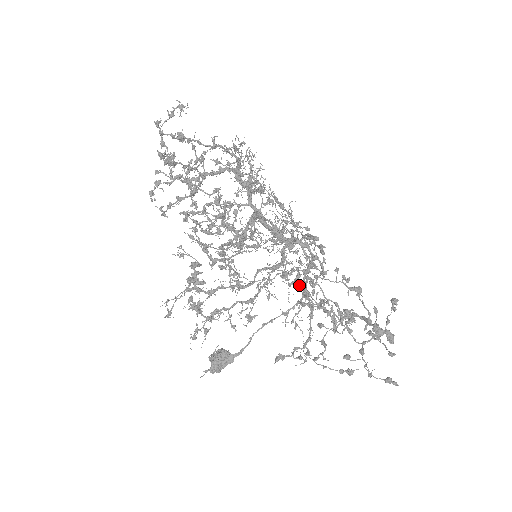
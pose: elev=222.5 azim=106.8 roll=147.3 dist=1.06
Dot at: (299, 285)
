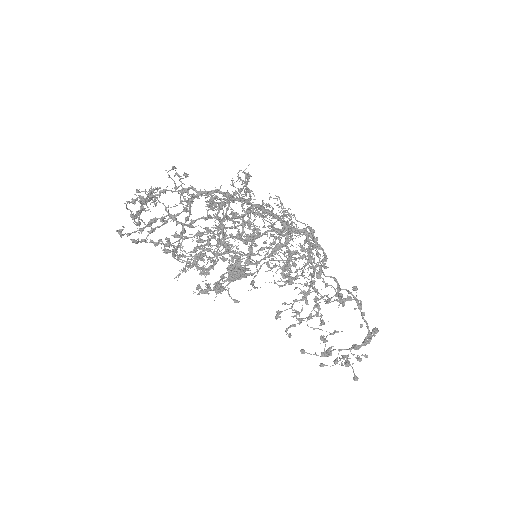
Dot at: (304, 251)
